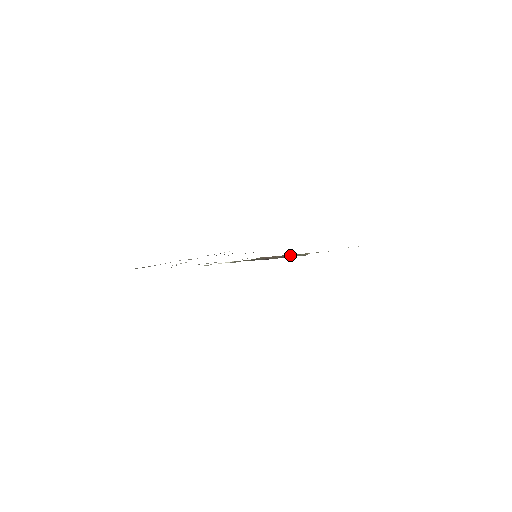
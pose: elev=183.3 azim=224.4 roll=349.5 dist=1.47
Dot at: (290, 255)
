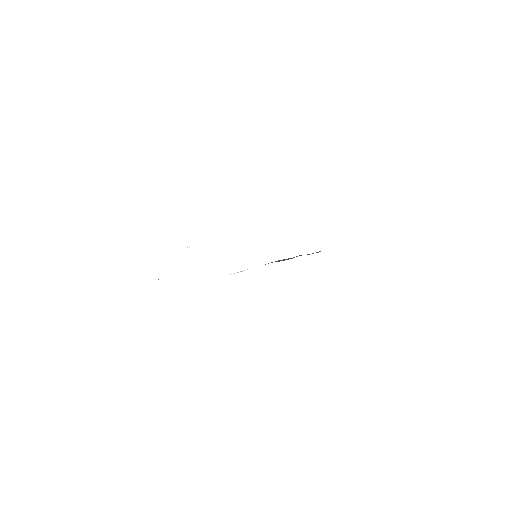
Dot at: (307, 254)
